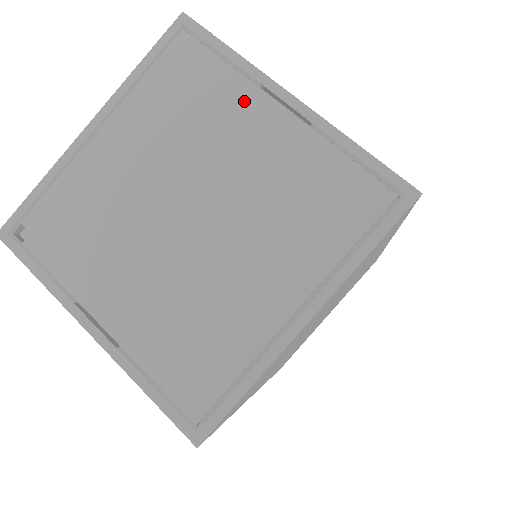
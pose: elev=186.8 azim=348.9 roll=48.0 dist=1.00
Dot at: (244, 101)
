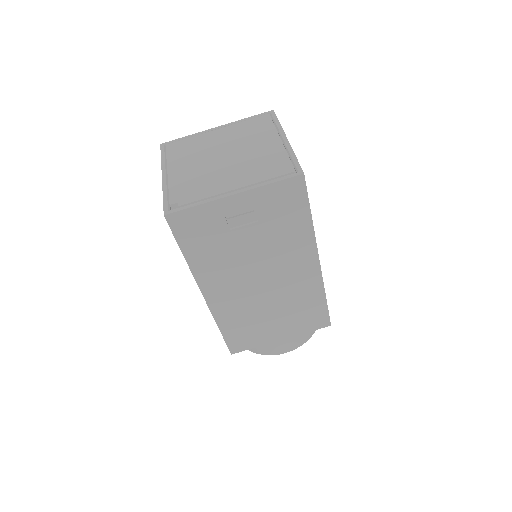
Dot at: (205, 136)
